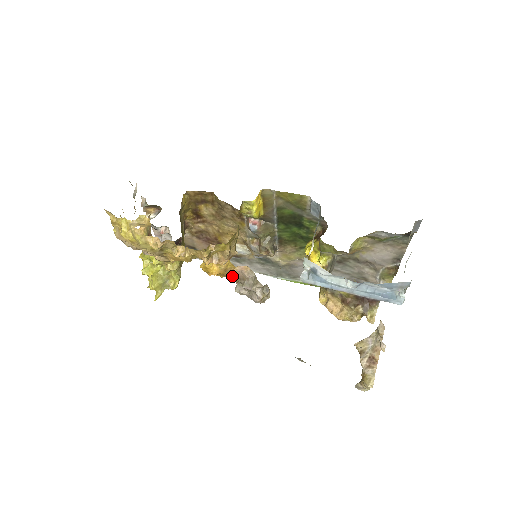
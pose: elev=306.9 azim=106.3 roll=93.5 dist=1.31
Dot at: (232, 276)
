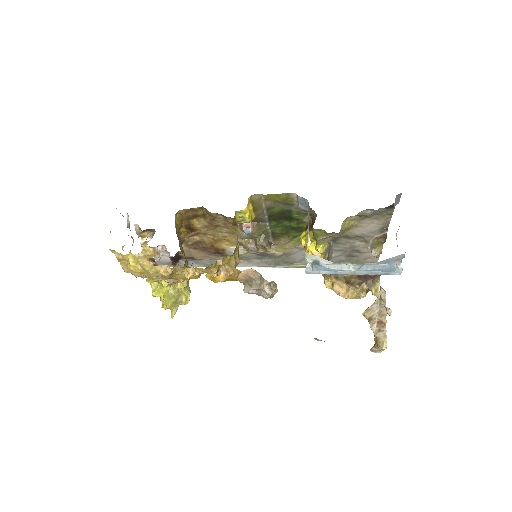
Dot at: (239, 280)
